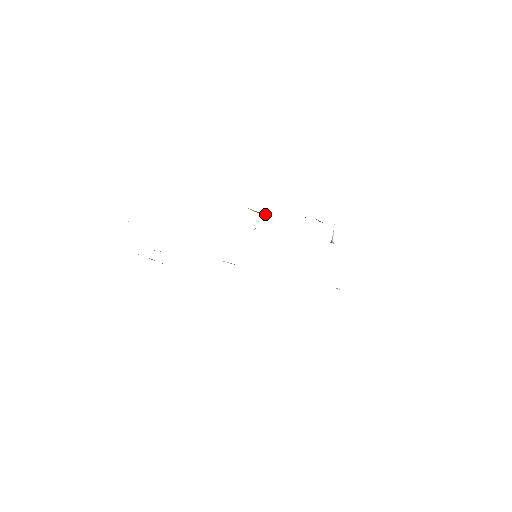
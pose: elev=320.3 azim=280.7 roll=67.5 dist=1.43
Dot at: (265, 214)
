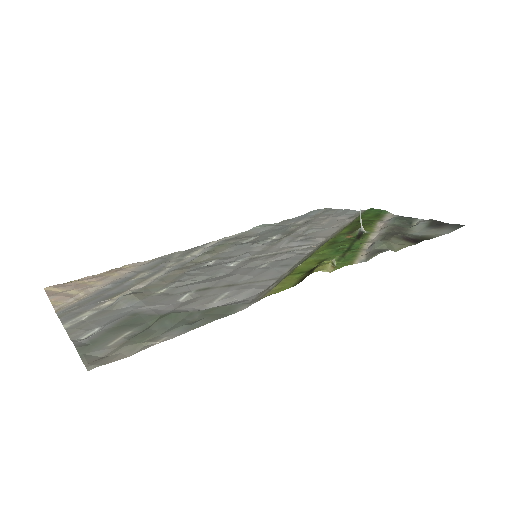
Dot at: (335, 265)
